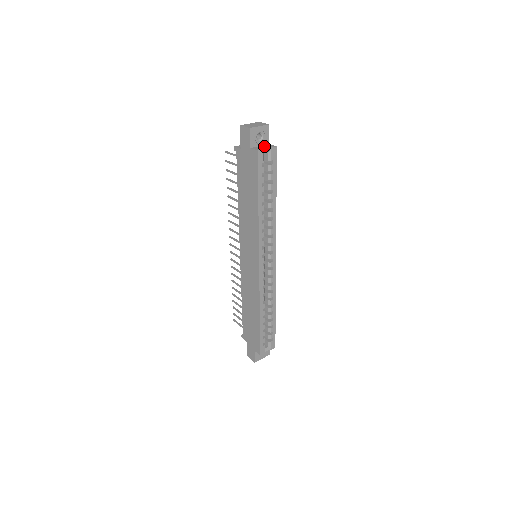
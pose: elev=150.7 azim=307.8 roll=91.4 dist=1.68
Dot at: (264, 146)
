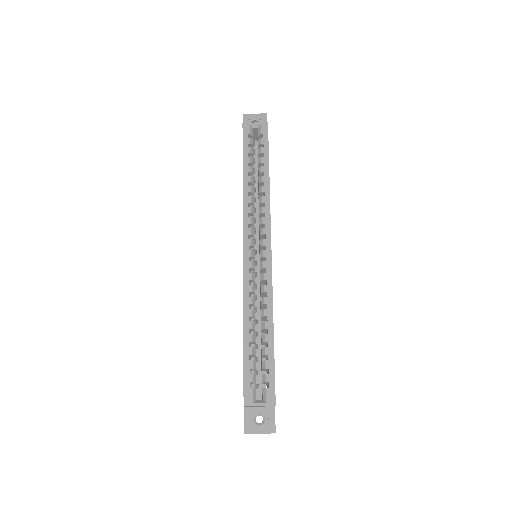
Dot at: occluded
